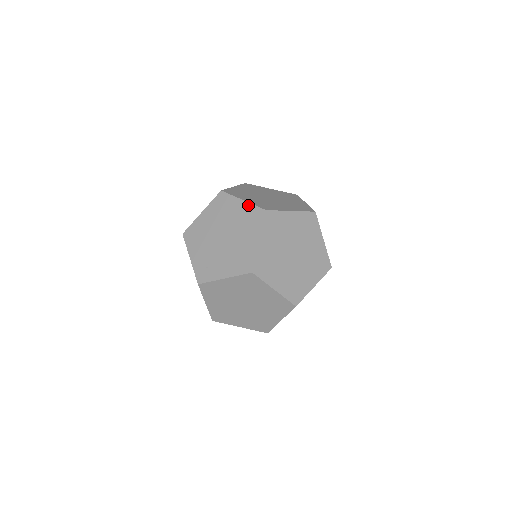
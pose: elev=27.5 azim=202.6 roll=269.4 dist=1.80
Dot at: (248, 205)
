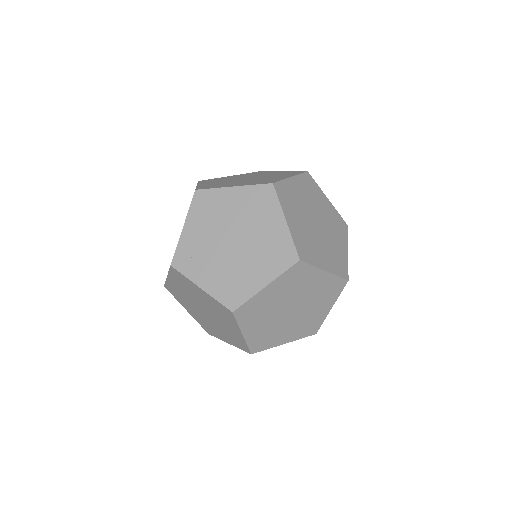
Dot at: (287, 233)
